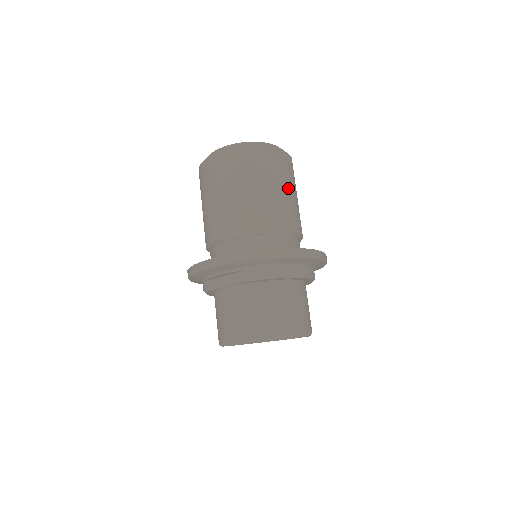
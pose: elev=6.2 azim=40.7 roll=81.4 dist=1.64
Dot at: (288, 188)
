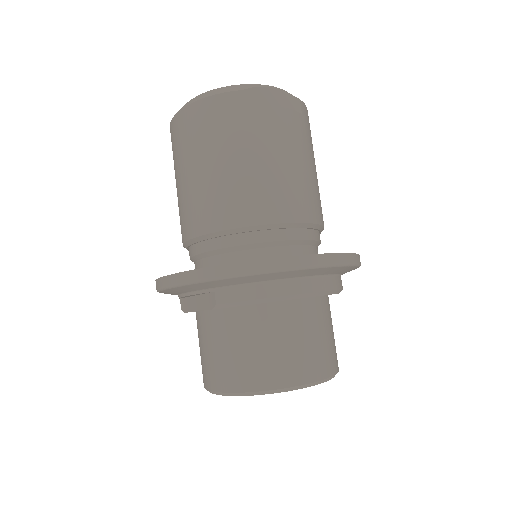
Dot at: (286, 153)
